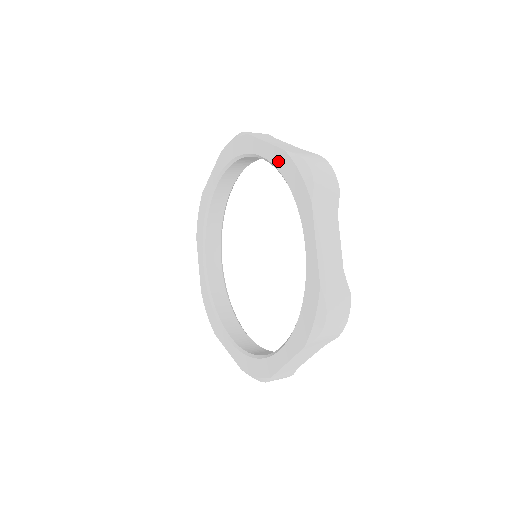
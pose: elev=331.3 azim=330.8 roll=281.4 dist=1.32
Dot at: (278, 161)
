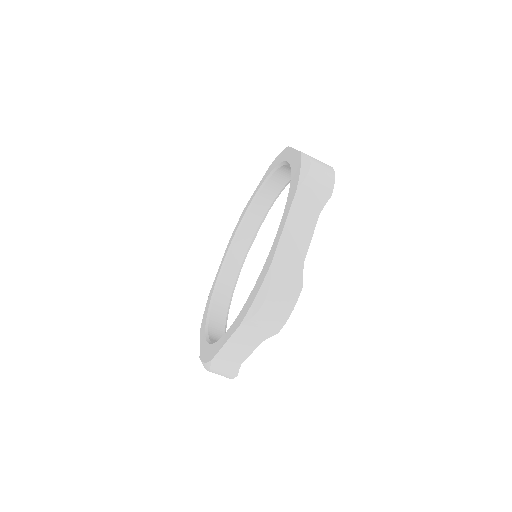
Dot at: (269, 258)
